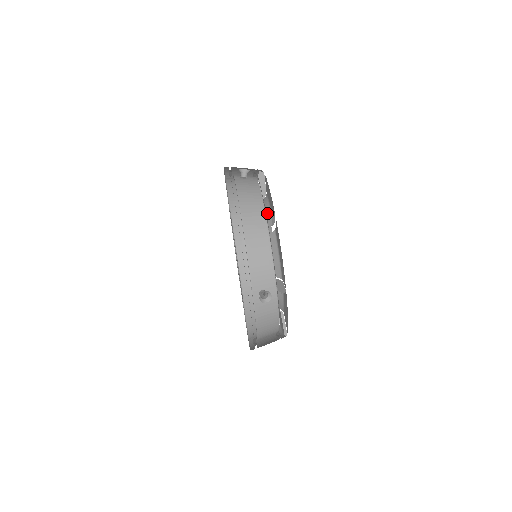
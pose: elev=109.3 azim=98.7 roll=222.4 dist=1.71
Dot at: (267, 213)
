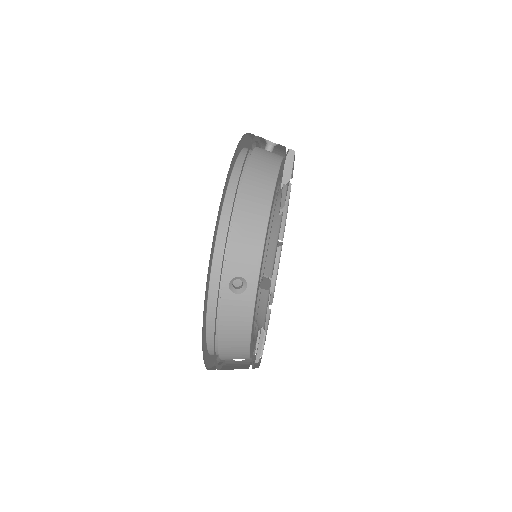
Dot at: occluded
